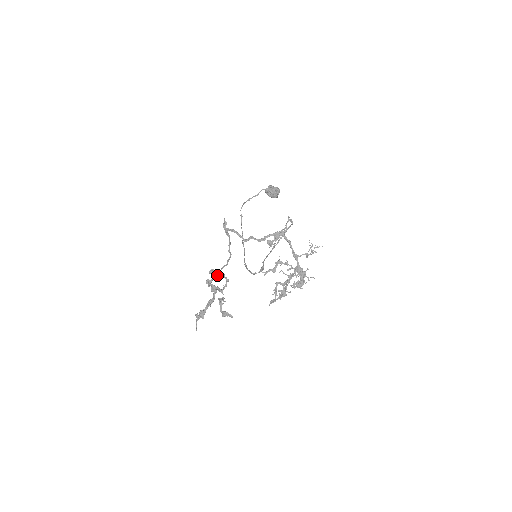
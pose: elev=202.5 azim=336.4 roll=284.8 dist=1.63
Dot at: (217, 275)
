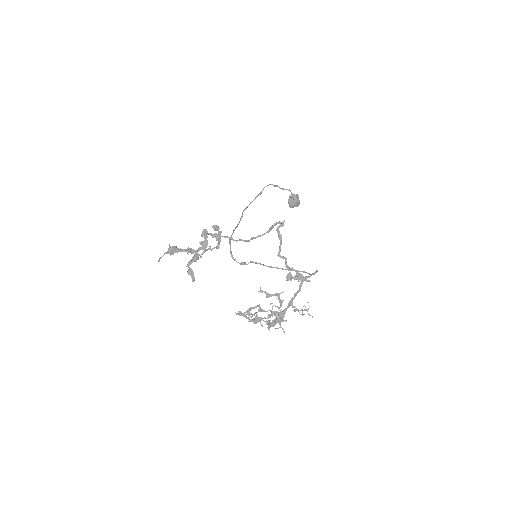
Dot at: (216, 235)
